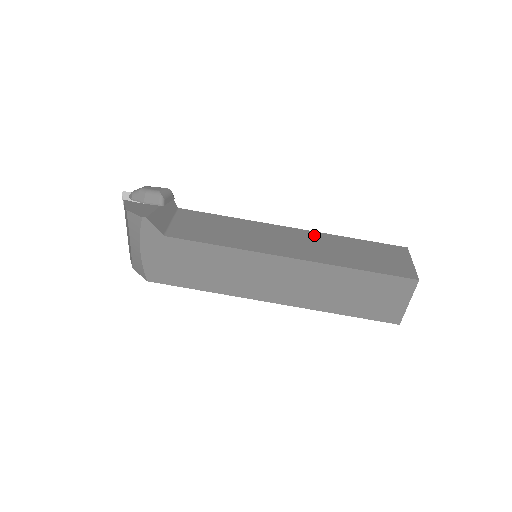
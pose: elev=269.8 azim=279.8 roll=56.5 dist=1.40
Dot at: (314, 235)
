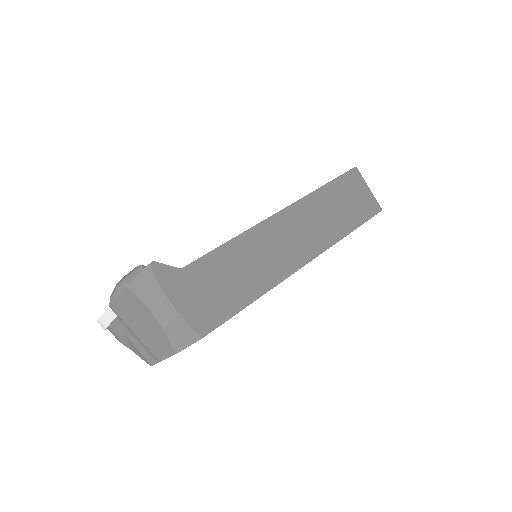
Dot at: occluded
